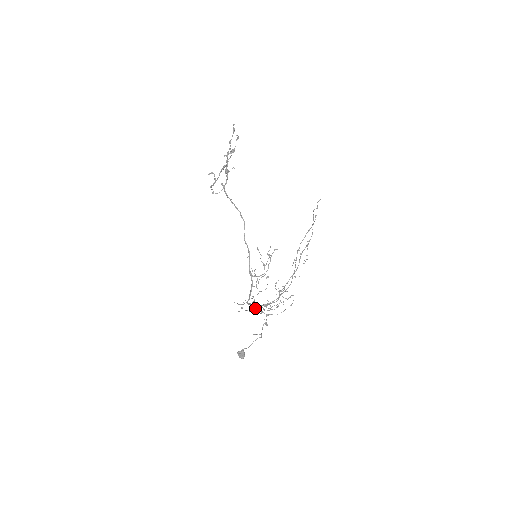
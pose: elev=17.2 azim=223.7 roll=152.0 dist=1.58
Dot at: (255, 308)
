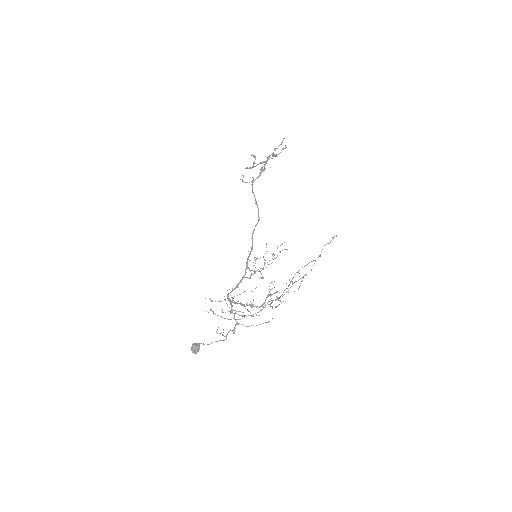
Dot at: (228, 311)
